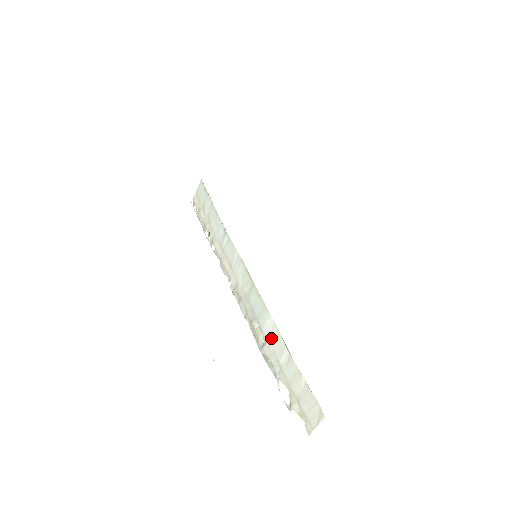
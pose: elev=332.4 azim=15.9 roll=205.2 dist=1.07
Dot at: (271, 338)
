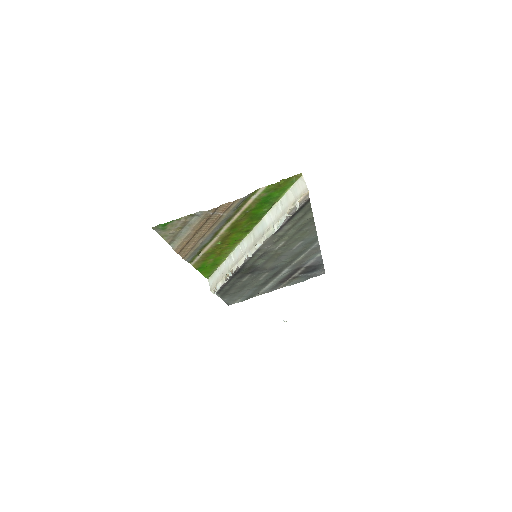
Dot at: (272, 217)
